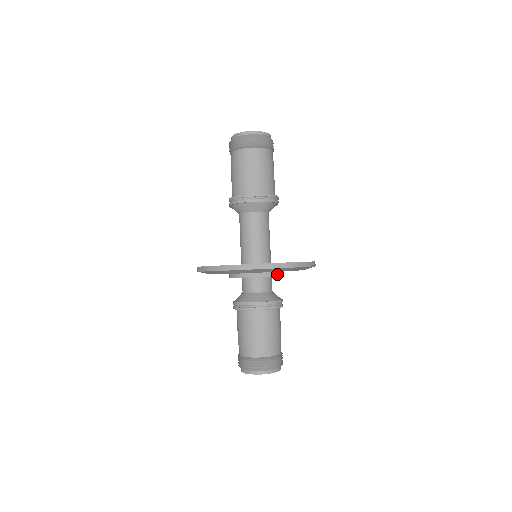
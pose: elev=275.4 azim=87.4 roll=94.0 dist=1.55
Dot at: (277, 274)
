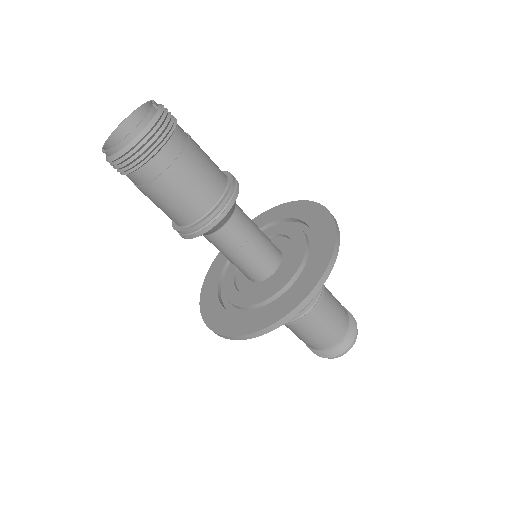
Dot at: occluded
